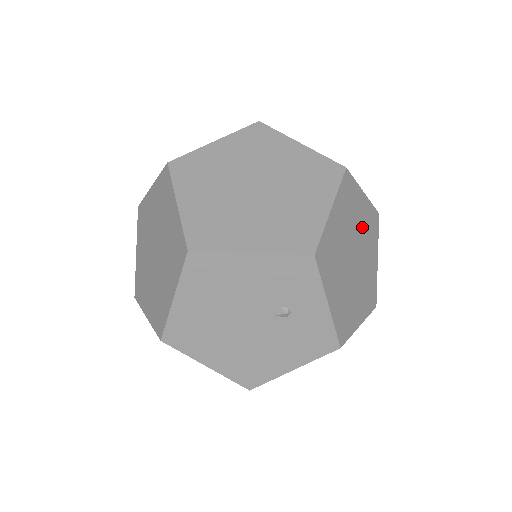
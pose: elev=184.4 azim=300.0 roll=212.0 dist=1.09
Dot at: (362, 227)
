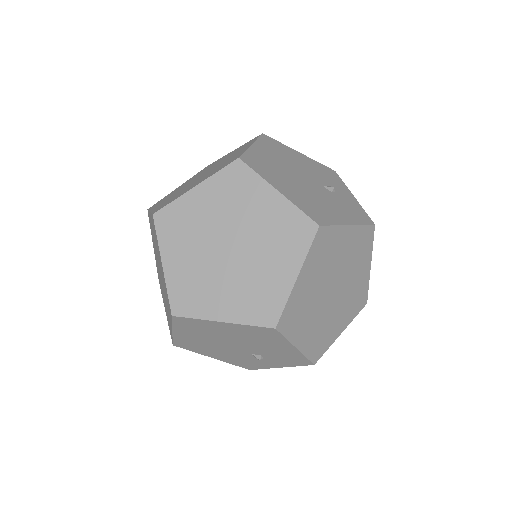
Dot at: occluded
